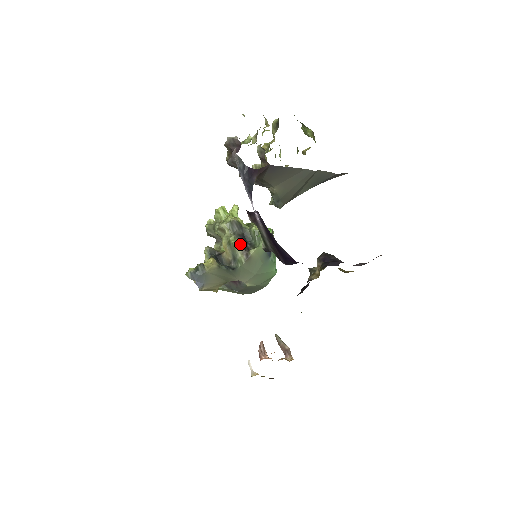
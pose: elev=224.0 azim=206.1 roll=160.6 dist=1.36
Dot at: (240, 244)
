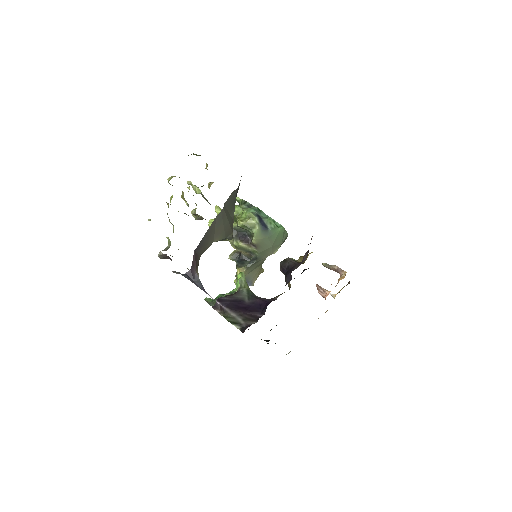
Dot at: (243, 243)
